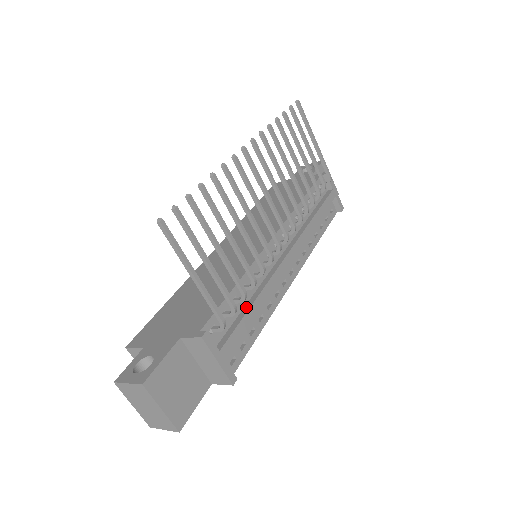
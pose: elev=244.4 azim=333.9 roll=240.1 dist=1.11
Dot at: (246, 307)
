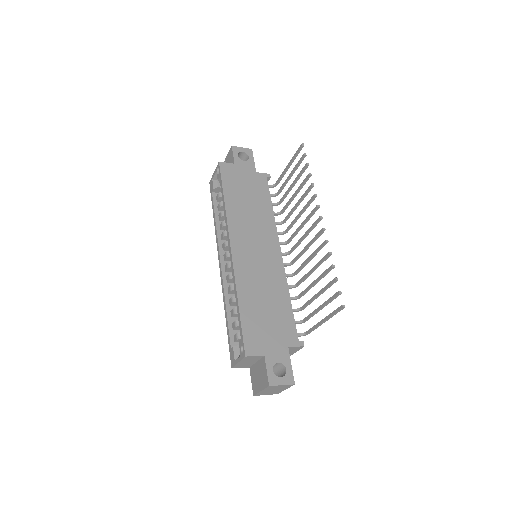
Dot at: occluded
